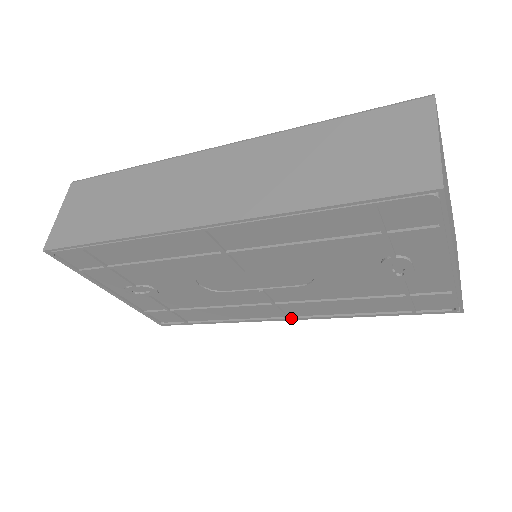
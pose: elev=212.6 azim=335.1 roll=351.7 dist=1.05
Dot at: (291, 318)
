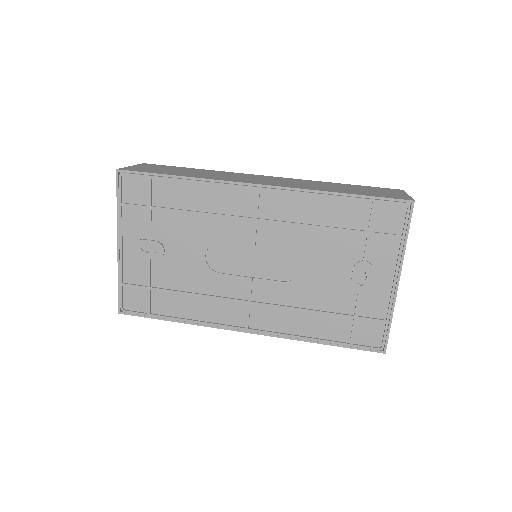
Dot at: (250, 329)
